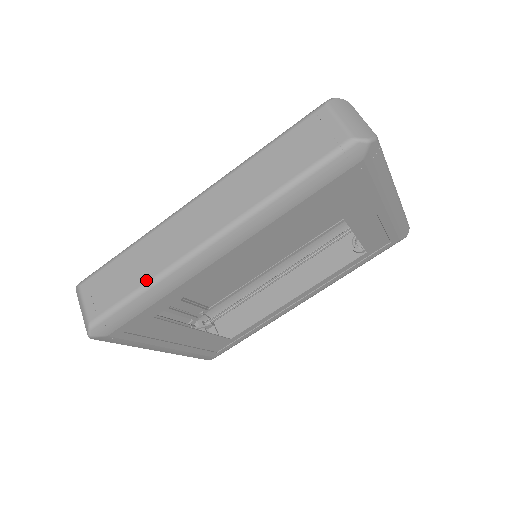
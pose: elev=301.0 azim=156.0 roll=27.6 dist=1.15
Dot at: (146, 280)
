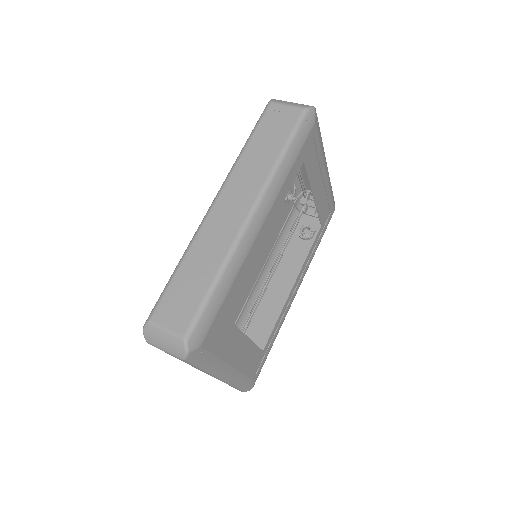
Dot at: (216, 272)
